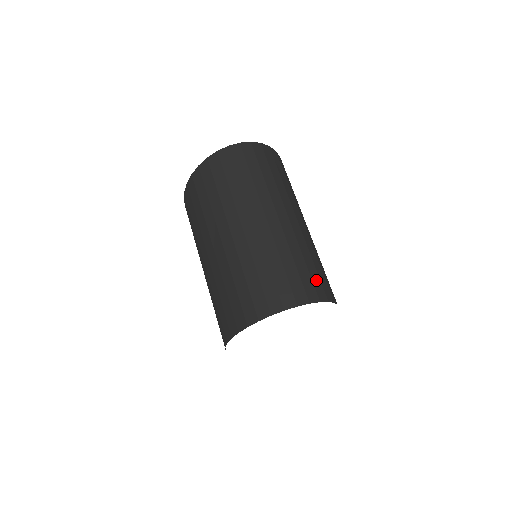
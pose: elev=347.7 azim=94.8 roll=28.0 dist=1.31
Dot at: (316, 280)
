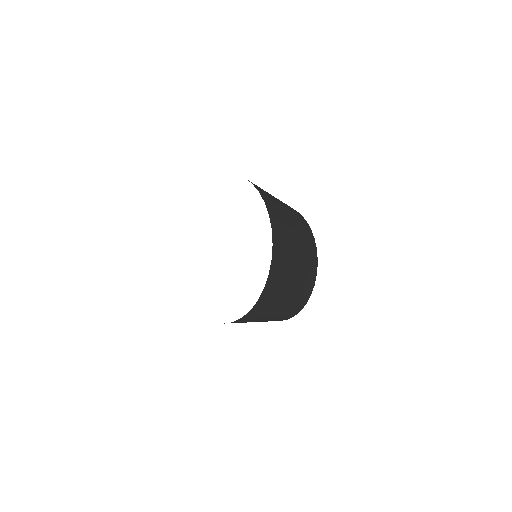
Dot at: (292, 314)
